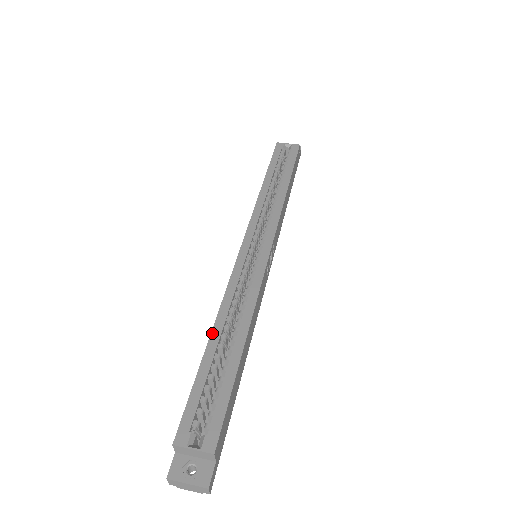
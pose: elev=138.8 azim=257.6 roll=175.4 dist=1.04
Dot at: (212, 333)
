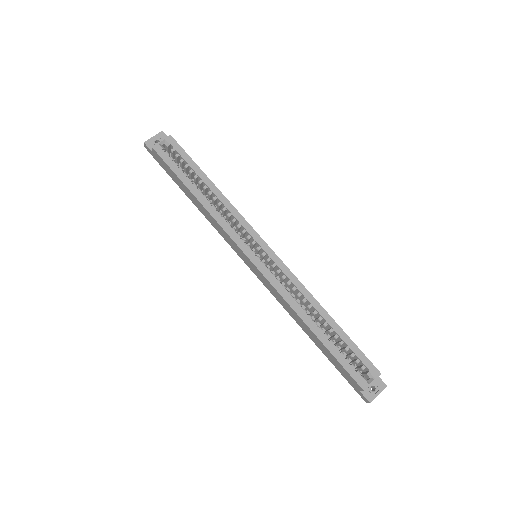
Dot at: (310, 328)
